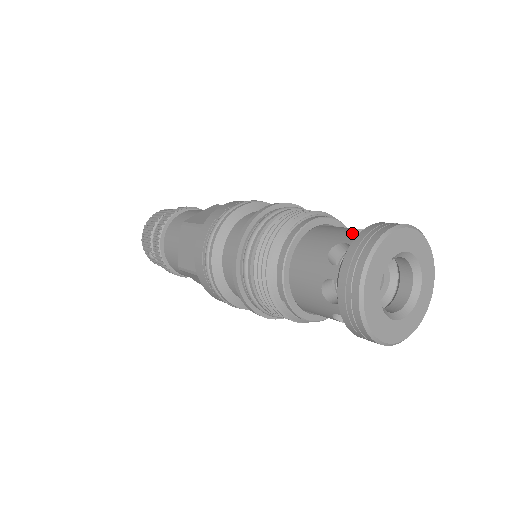
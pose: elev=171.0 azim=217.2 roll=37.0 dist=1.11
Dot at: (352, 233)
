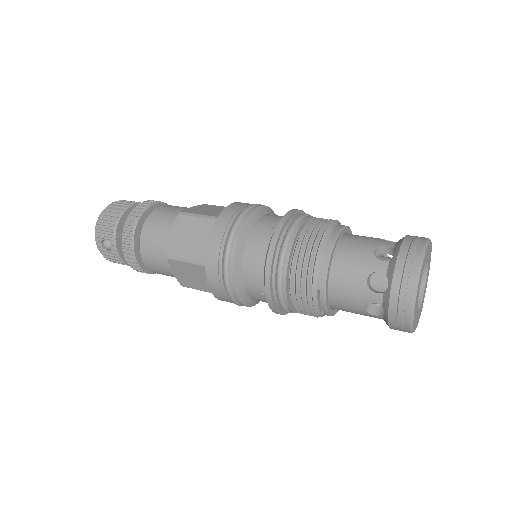
Dot at: occluded
